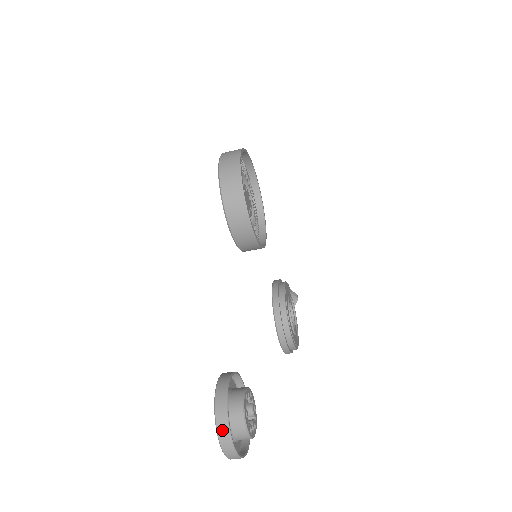
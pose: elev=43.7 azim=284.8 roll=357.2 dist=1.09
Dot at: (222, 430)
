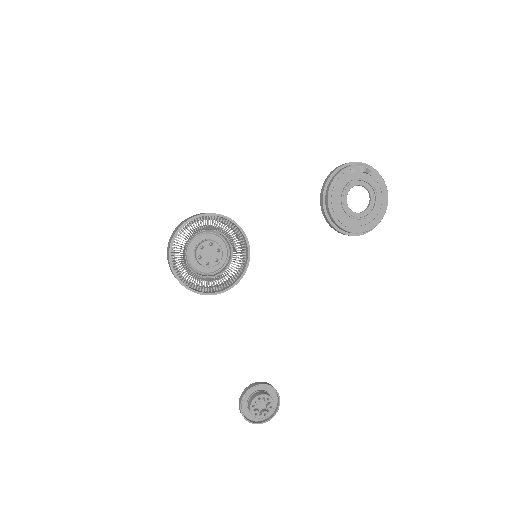
Dot at: (249, 421)
